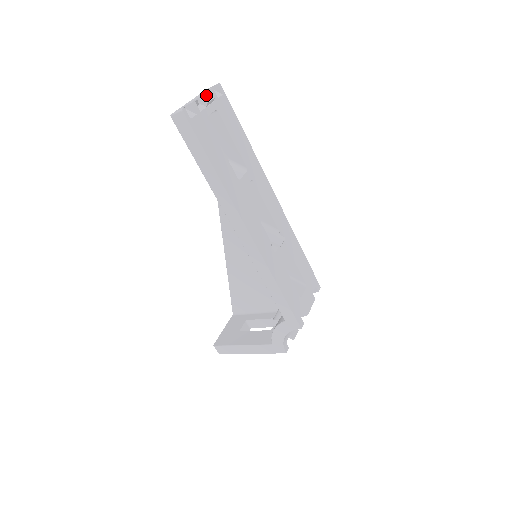
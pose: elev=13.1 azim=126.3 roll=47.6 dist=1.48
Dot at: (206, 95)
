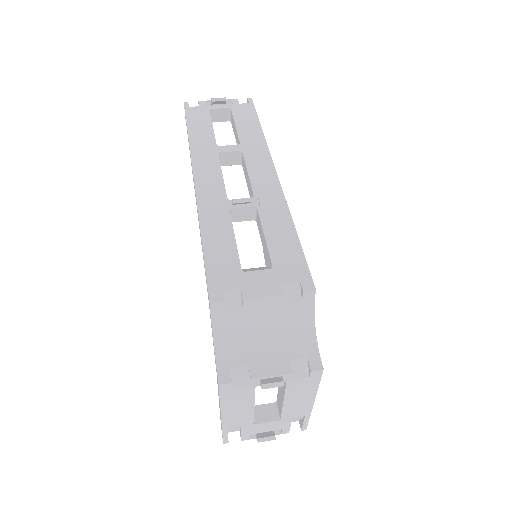
Dot at: occluded
